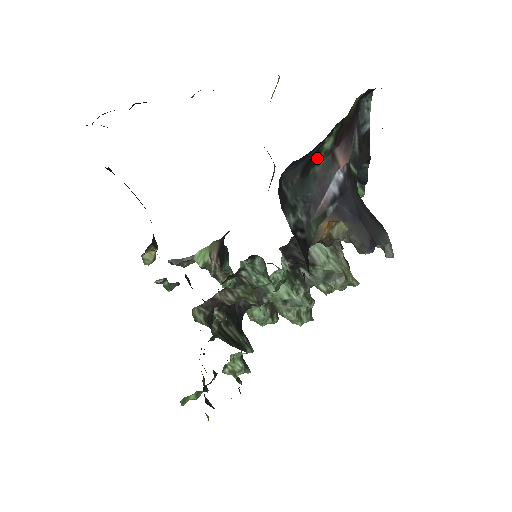
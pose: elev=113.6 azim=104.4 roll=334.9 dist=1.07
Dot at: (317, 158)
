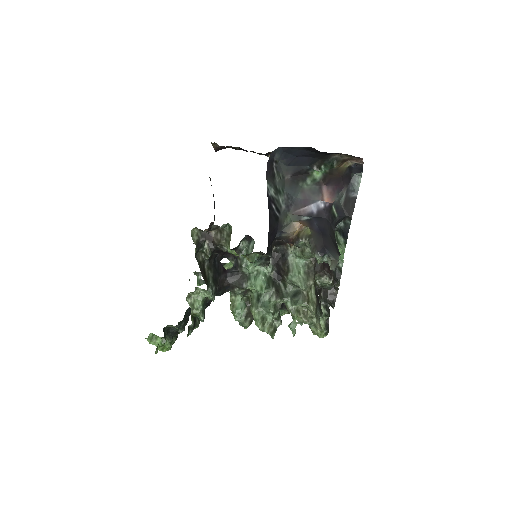
Dot at: (307, 178)
